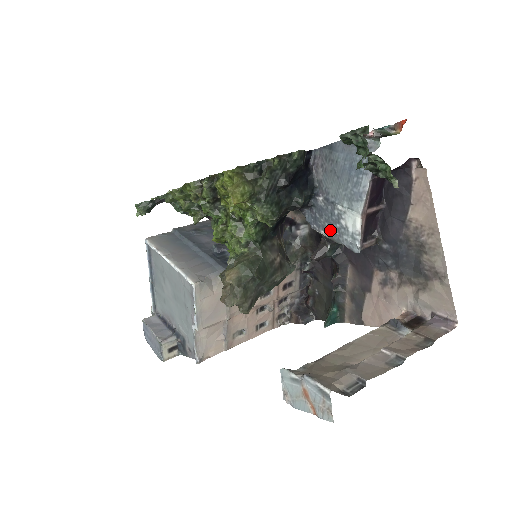
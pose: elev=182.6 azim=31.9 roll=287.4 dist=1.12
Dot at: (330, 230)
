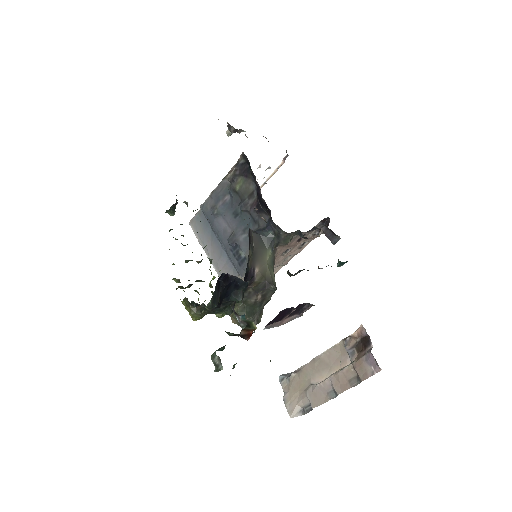
Dot at: occluded
